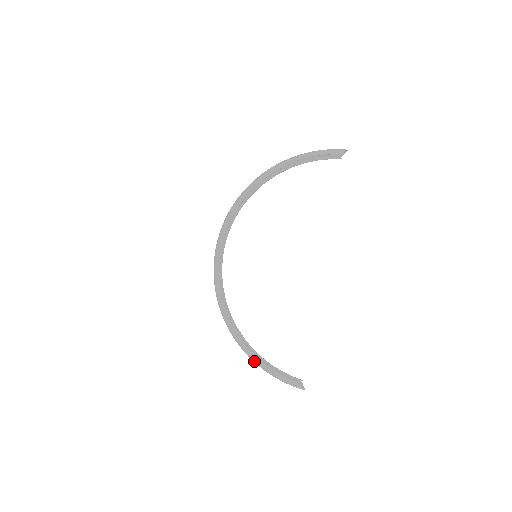
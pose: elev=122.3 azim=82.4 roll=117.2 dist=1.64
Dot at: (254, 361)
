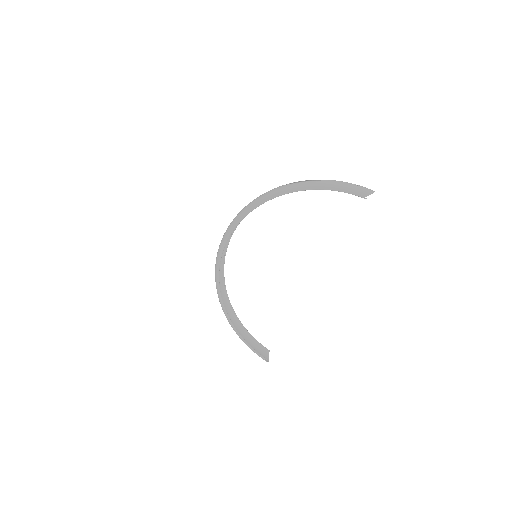
Dot at: occluded
